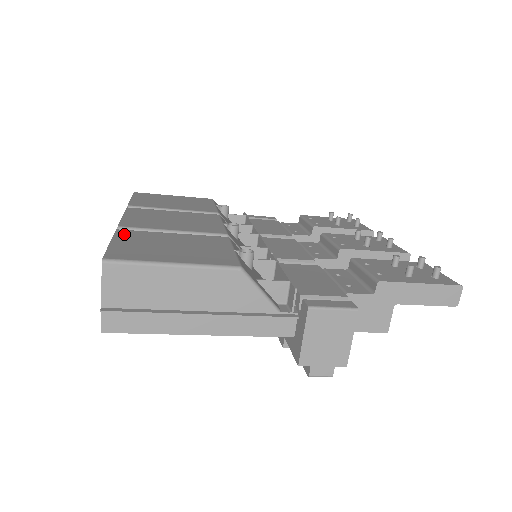
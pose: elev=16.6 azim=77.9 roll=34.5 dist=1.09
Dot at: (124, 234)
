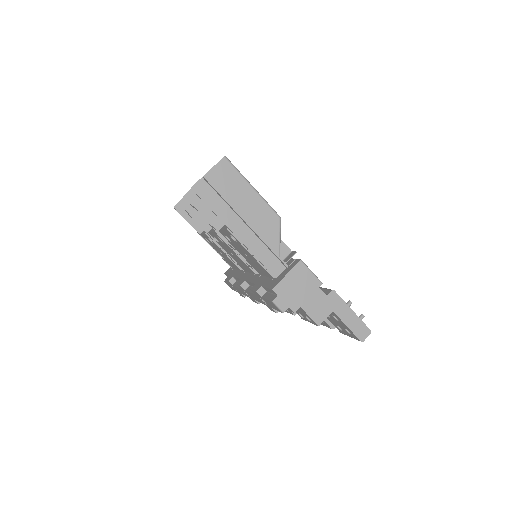
Dot at: occluded
